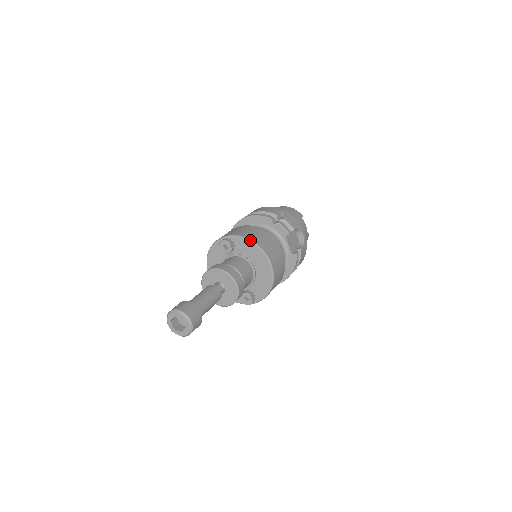
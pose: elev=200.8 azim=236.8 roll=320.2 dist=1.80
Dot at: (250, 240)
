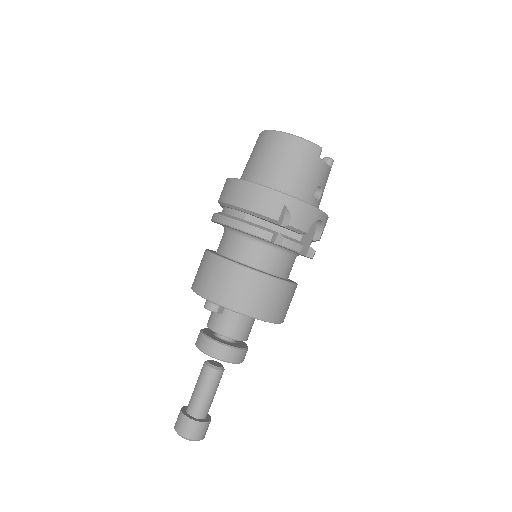
Dot at: occluded
